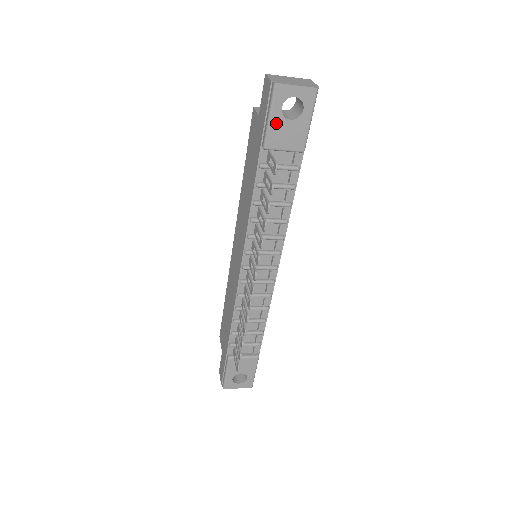
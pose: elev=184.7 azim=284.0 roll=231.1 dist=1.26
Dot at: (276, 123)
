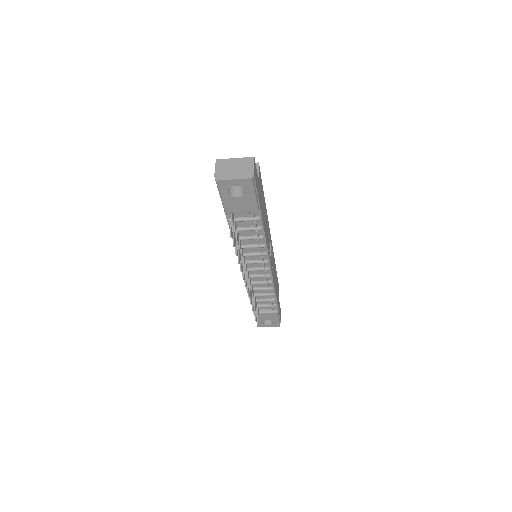
Dot at: (228, 200)
